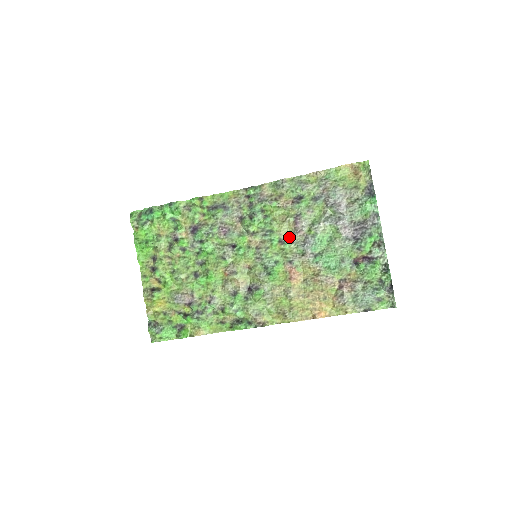
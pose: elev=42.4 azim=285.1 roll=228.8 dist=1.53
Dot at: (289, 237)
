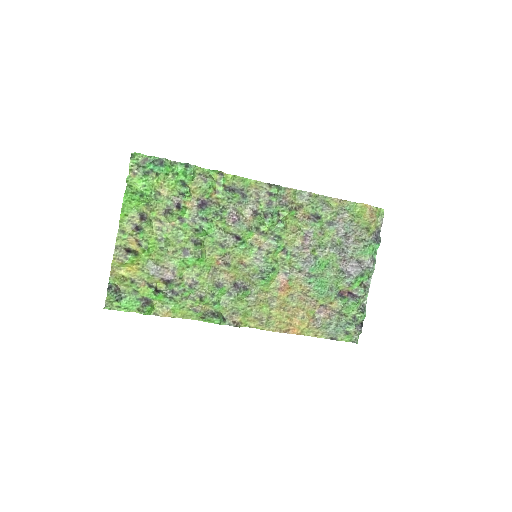
Dot at: (293, 250)
